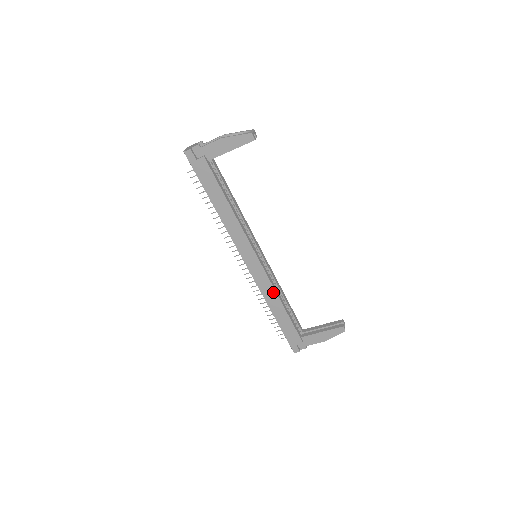
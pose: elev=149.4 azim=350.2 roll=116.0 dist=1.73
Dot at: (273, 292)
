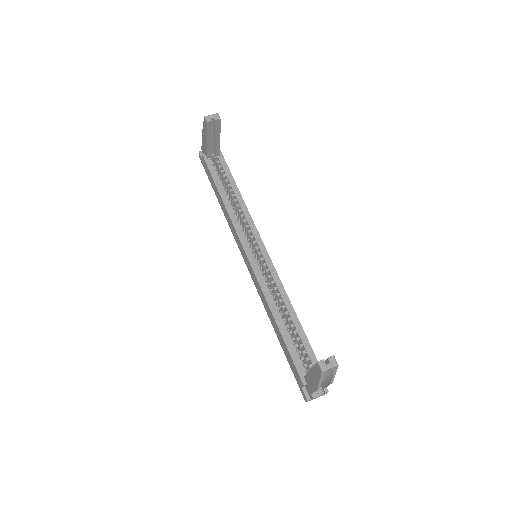
Dot at: (266, 301)
